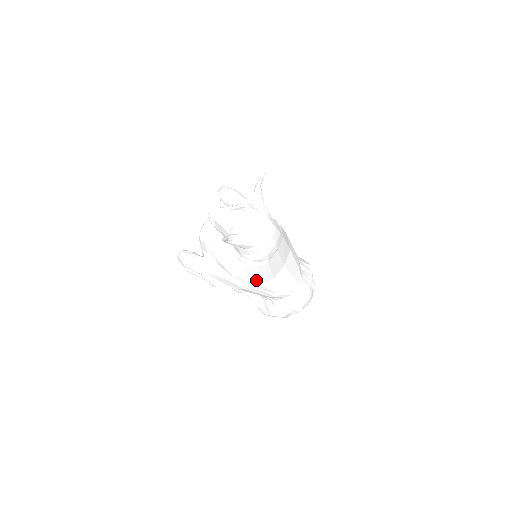
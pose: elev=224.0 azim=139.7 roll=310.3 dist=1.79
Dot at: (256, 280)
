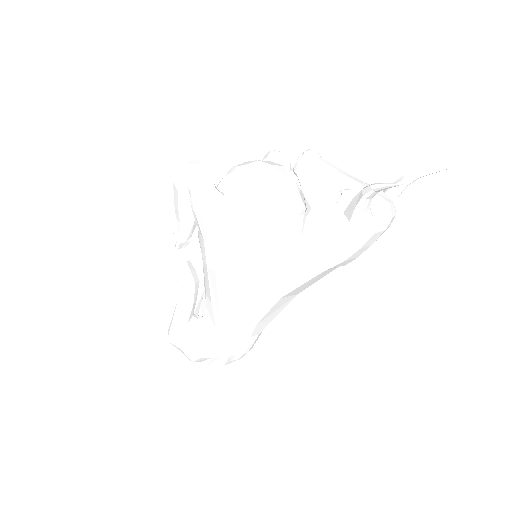
Dot at: (271, 281)
